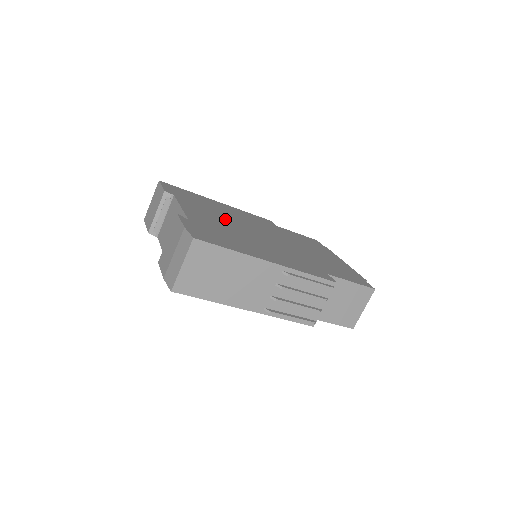
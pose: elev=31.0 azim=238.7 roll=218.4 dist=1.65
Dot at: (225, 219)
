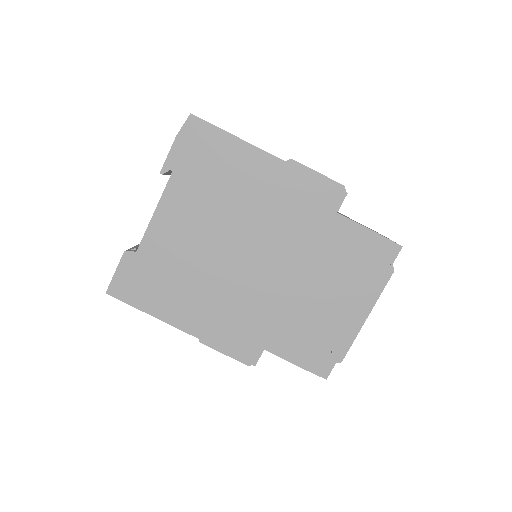
Dot at: occluded
